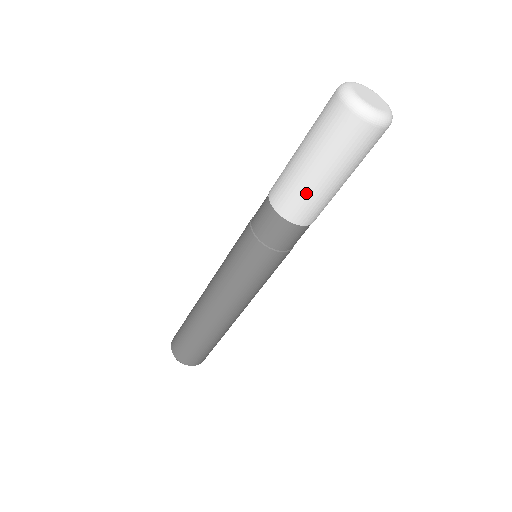
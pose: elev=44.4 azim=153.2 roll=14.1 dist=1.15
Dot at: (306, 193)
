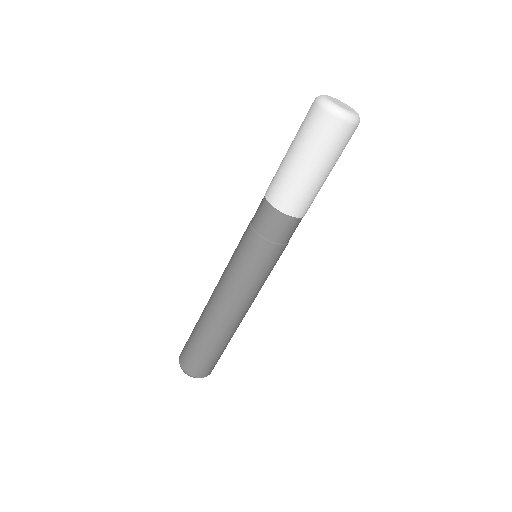
Dot at: (297, 186)
